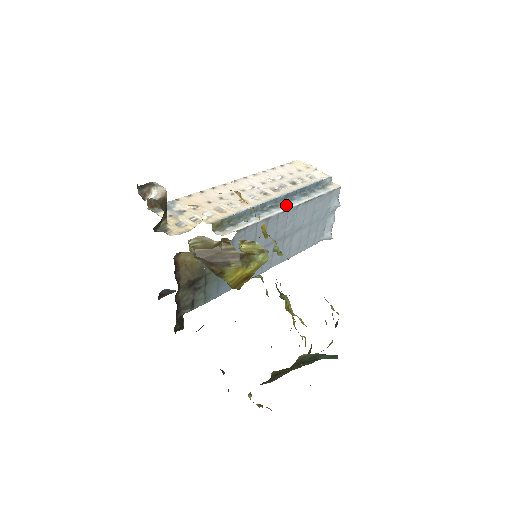
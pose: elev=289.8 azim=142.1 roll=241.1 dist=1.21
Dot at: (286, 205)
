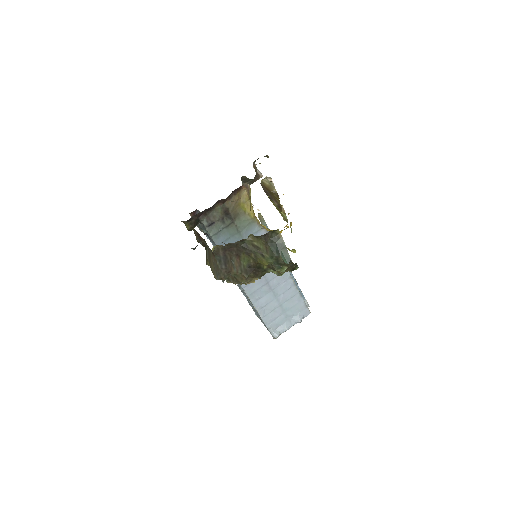
Dot at: occluded
